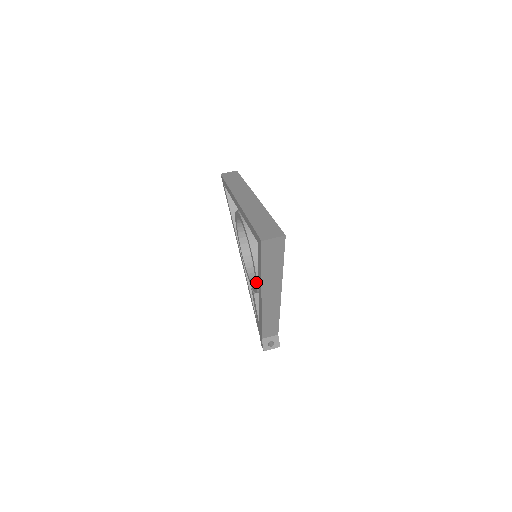
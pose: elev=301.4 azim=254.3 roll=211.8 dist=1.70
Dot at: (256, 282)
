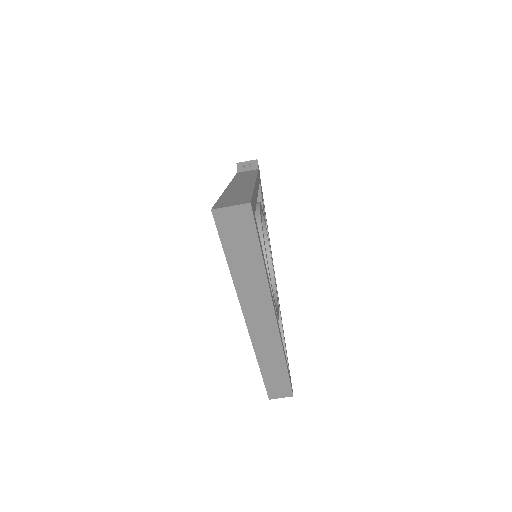
Dot at: occluded
